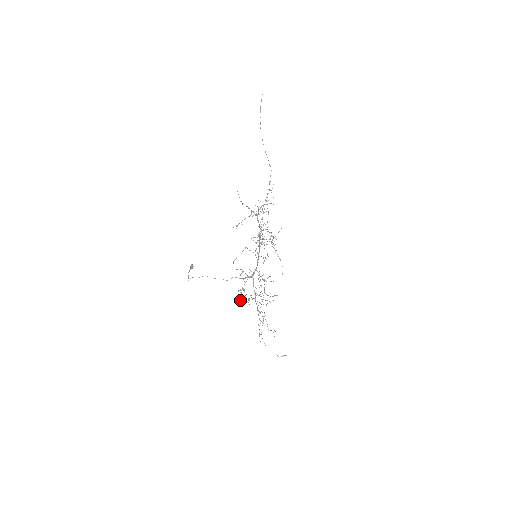
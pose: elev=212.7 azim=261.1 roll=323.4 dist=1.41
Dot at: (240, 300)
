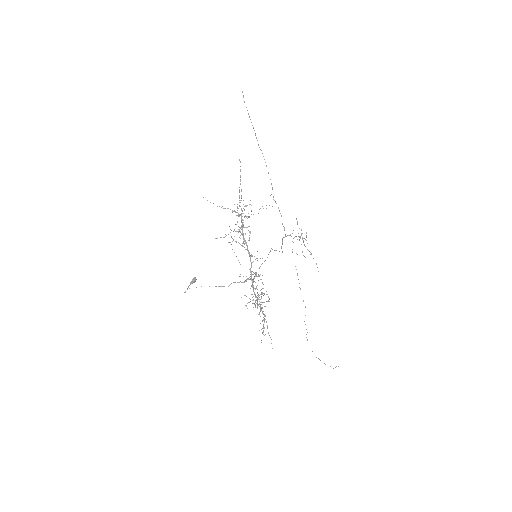
Dot at: (246, 305)
